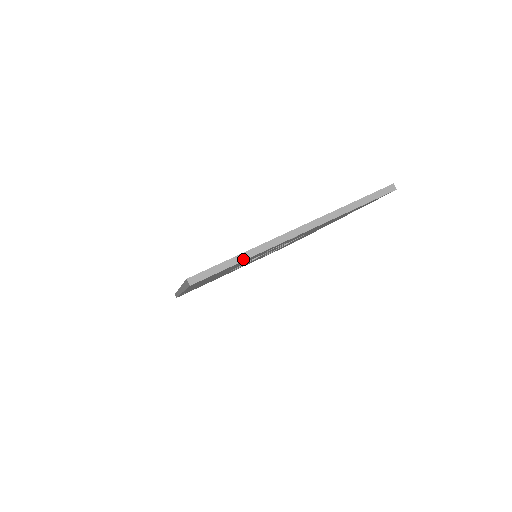
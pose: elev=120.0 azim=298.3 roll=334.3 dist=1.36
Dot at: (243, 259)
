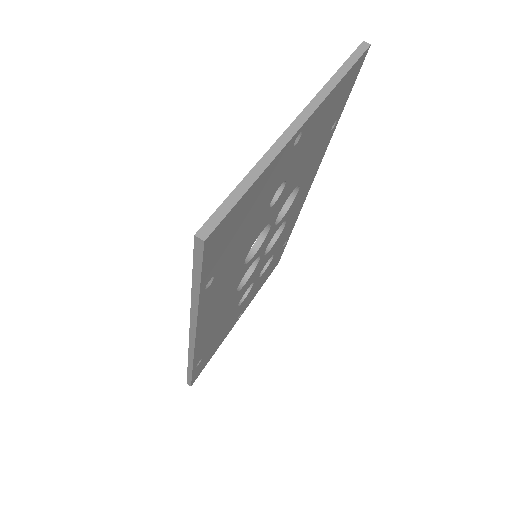
Dot at: (253, 179)
